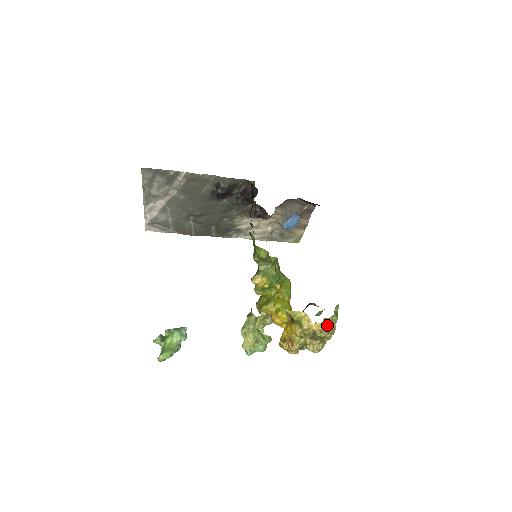
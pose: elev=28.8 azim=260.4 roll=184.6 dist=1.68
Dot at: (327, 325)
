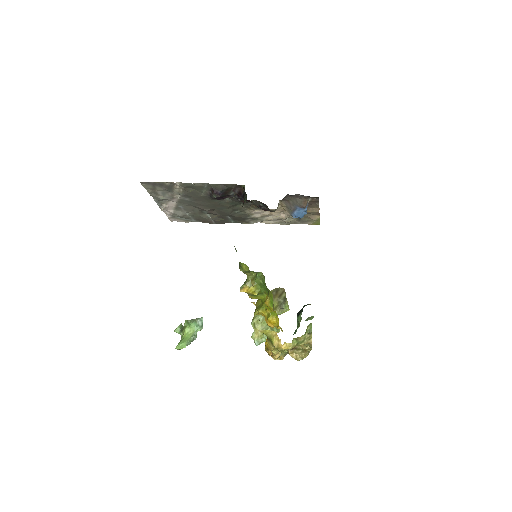
Dot at: (299, 343)
